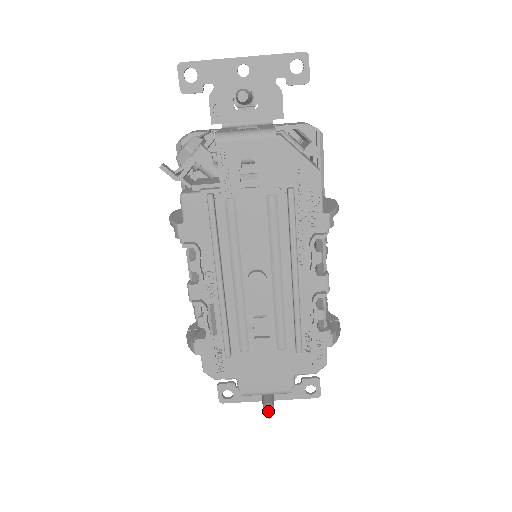
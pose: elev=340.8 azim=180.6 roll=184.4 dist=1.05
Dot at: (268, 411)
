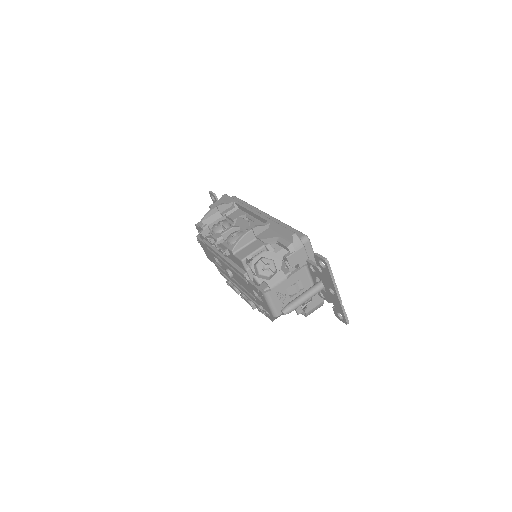
Dot at: occluded
